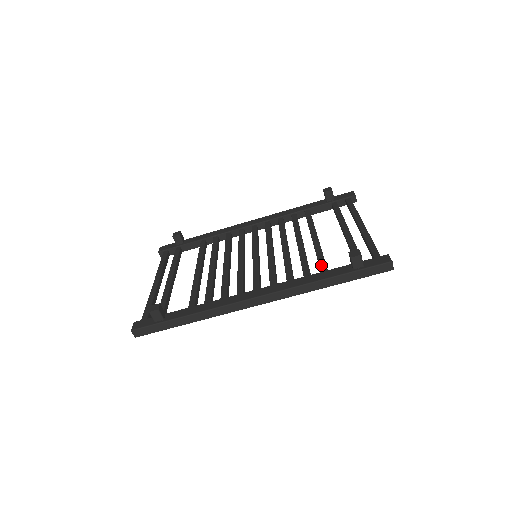
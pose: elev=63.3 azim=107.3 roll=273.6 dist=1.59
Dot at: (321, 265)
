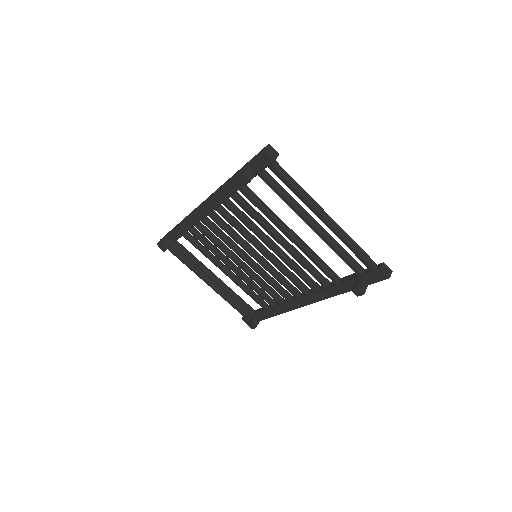
Dot at: (328, 276)
